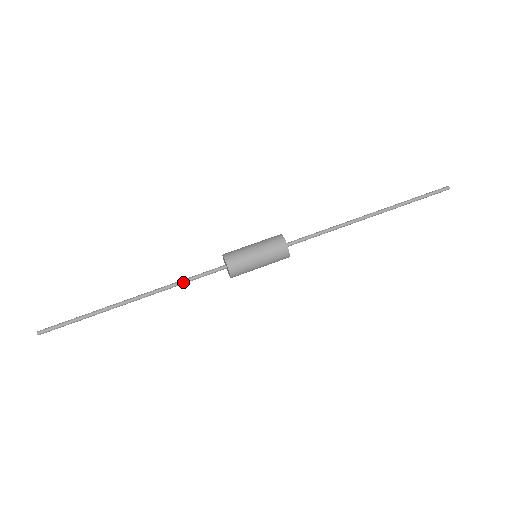
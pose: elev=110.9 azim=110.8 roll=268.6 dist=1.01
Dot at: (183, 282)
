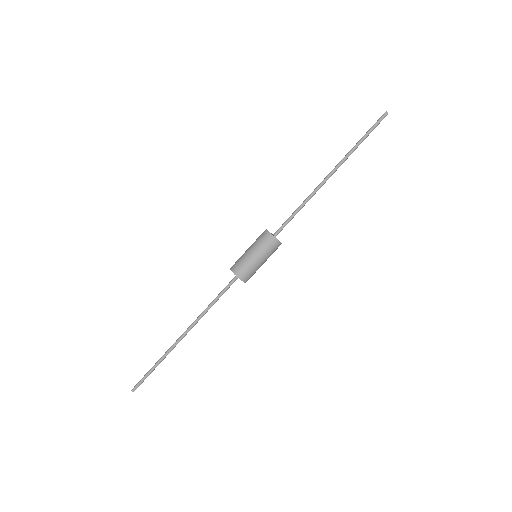
Dot at: (212, 304)
